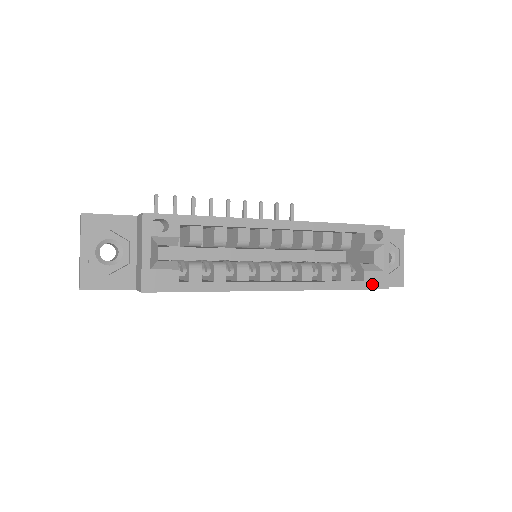
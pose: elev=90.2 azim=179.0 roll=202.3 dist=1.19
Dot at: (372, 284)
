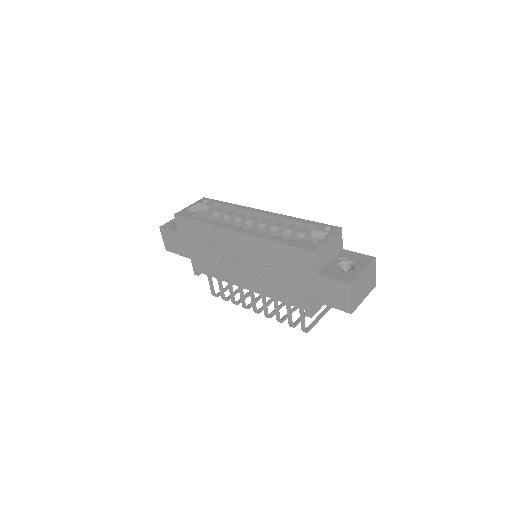
Dot at: (302, 246)
